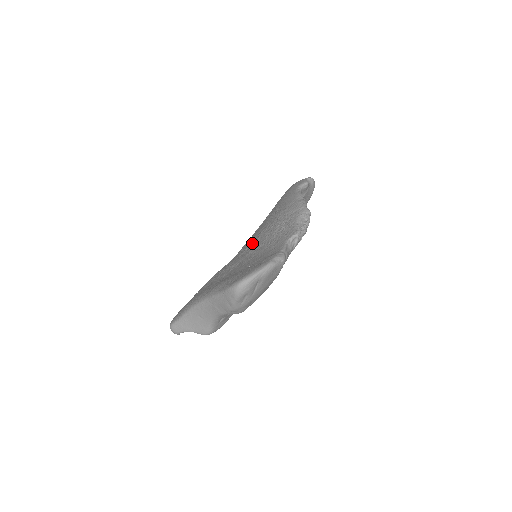
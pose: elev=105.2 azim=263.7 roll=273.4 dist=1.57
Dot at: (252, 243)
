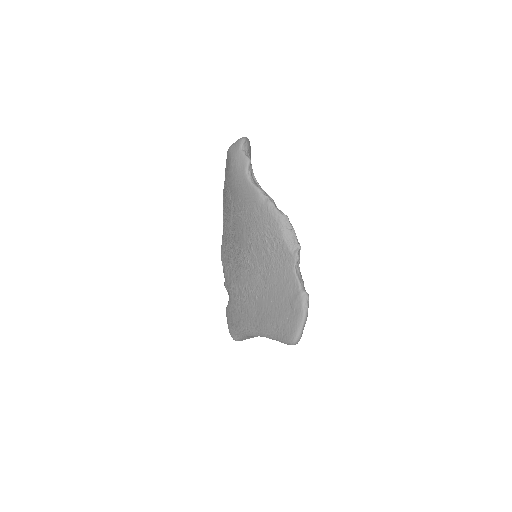
Dot at: (249, 256)
